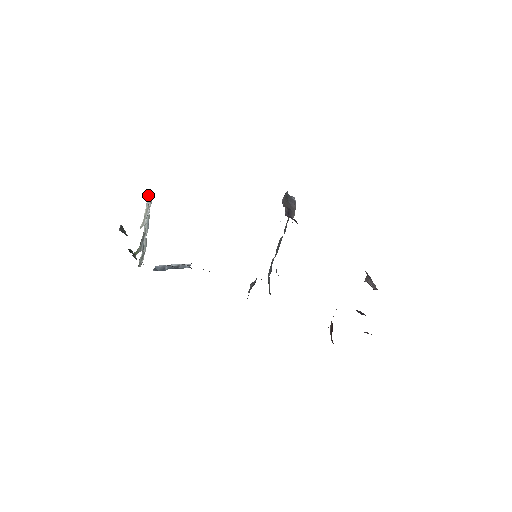
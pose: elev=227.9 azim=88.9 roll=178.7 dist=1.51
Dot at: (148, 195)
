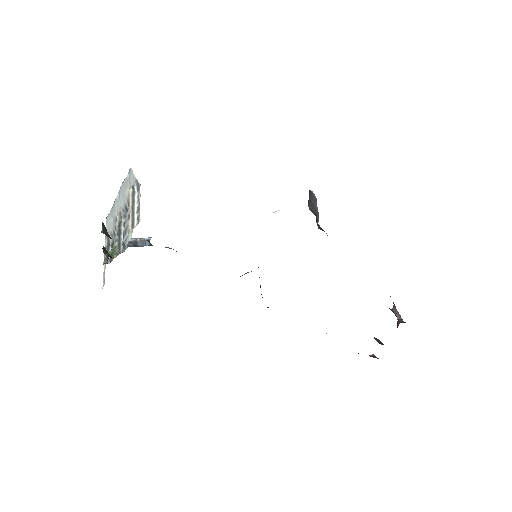
Dot at: (132, 172)
